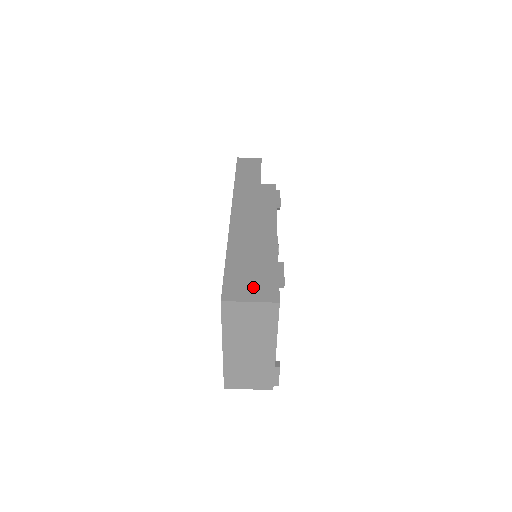
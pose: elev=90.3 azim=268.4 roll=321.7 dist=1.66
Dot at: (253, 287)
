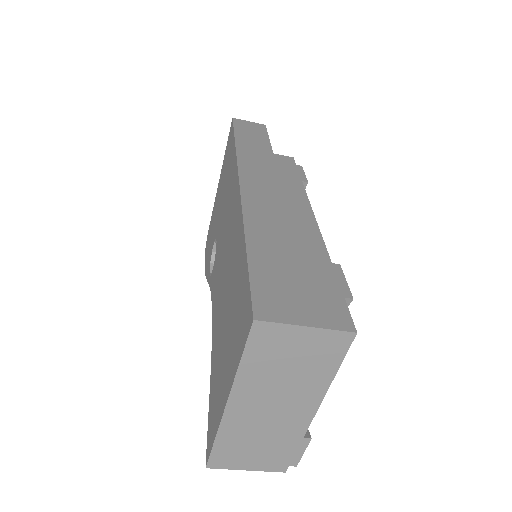
Dot at: (304, 300)
